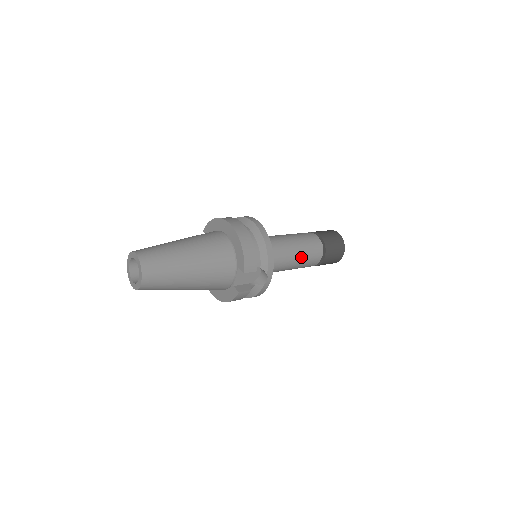
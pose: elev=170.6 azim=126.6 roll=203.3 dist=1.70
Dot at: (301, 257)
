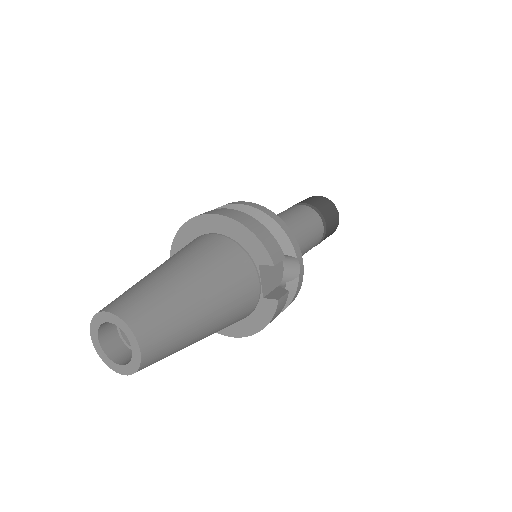
Dot at: (306, 233)
